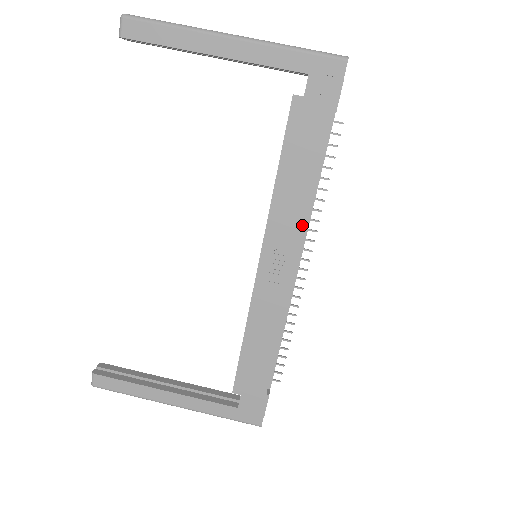
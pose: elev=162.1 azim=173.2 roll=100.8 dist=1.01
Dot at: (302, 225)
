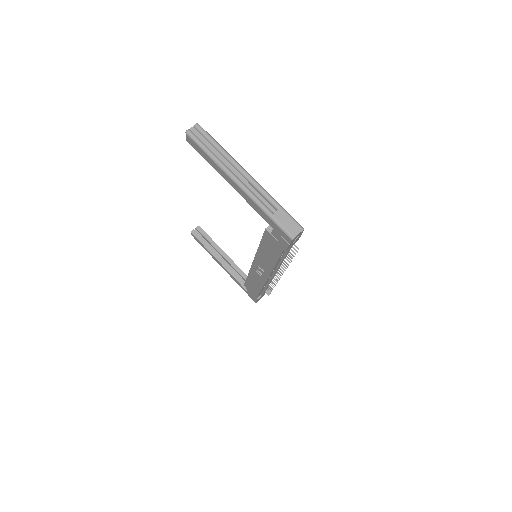
Dot at: (270, 270)
